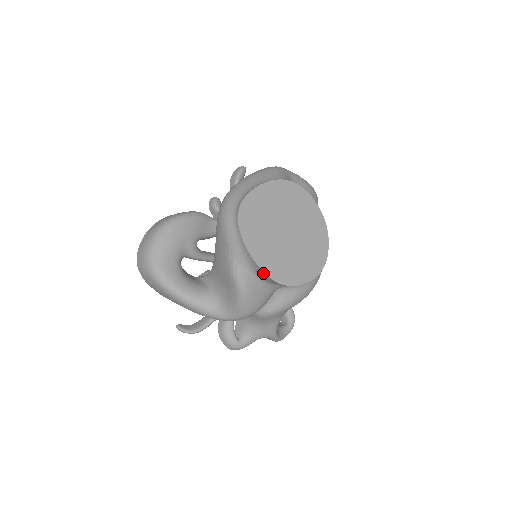
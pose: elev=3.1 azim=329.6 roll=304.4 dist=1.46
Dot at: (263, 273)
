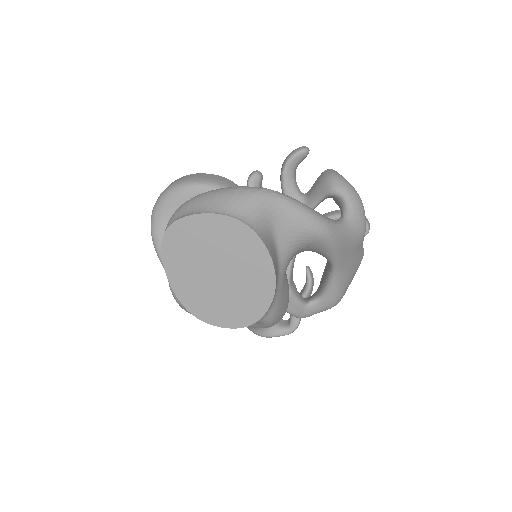
Dot at: (179, 296)
